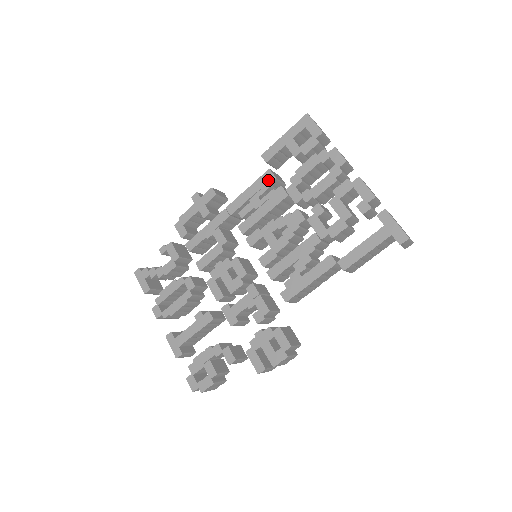
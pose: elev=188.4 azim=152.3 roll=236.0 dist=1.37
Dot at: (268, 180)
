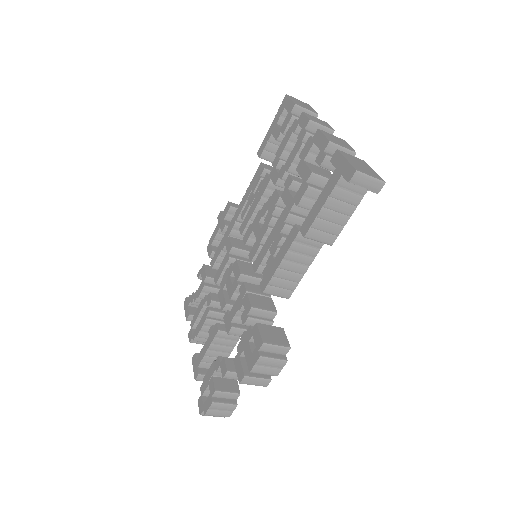
Dot at: (259, 173)
